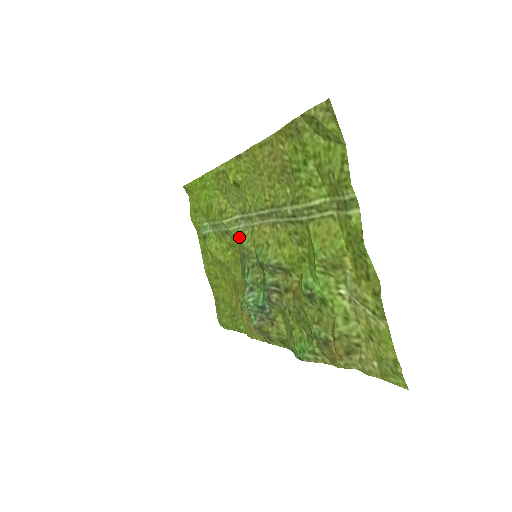
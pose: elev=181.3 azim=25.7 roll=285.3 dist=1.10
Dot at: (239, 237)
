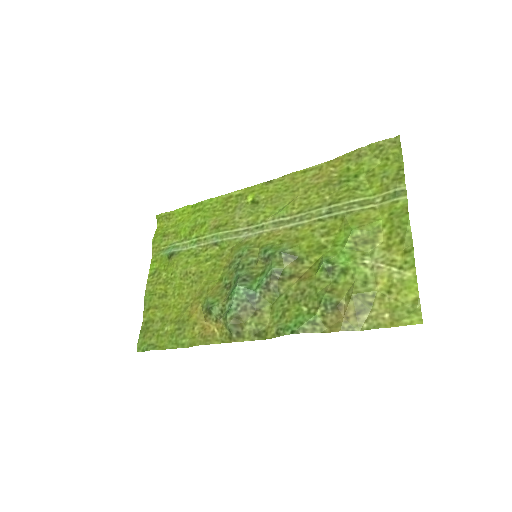
Dot at: (234, 246)
